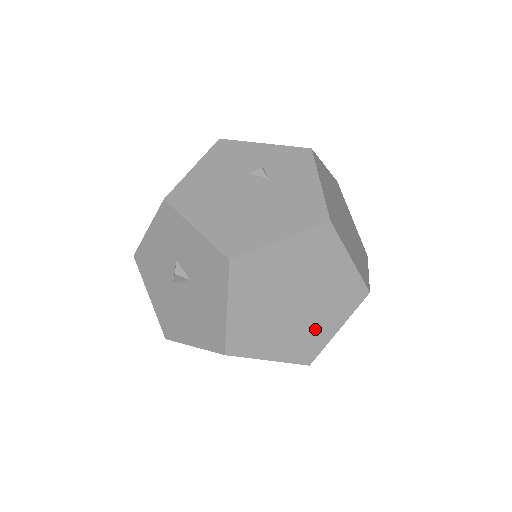
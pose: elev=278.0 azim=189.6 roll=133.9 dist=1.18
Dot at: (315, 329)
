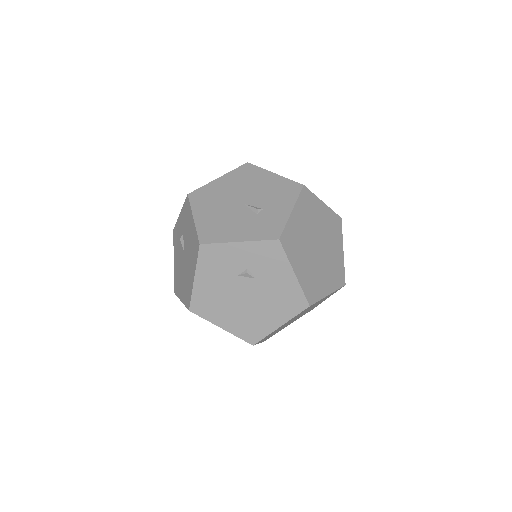
Dot at: occluded
